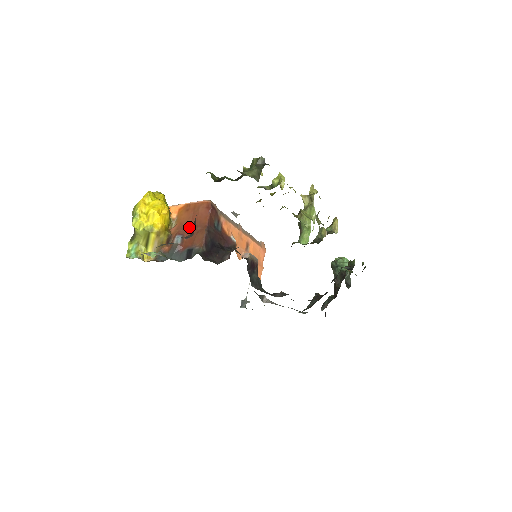
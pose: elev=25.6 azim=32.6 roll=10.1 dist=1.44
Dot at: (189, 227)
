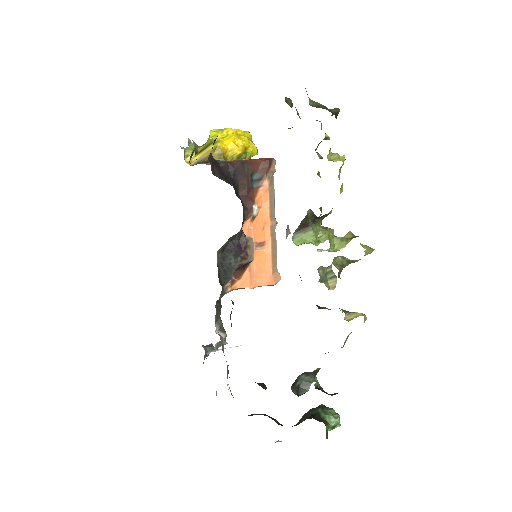
Dot at: occluded
